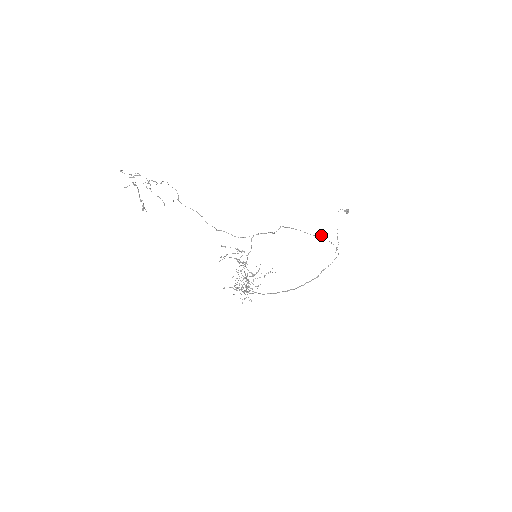
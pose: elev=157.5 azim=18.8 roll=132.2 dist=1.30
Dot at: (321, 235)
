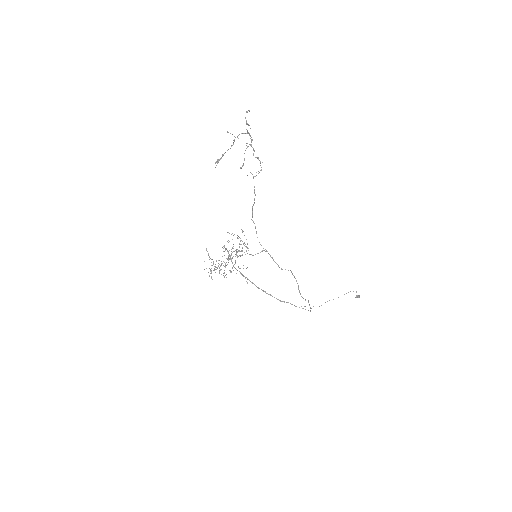
Dot at: (308, 300)
